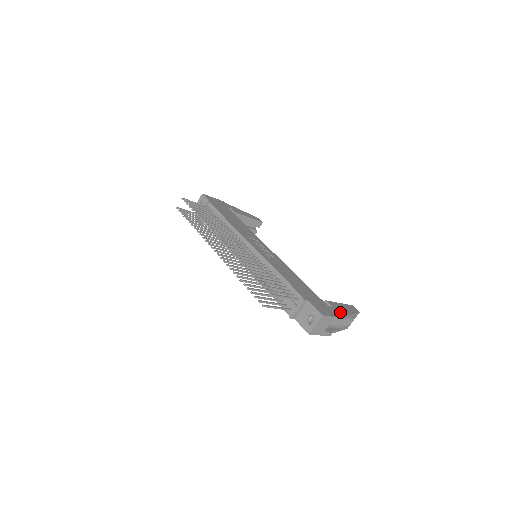
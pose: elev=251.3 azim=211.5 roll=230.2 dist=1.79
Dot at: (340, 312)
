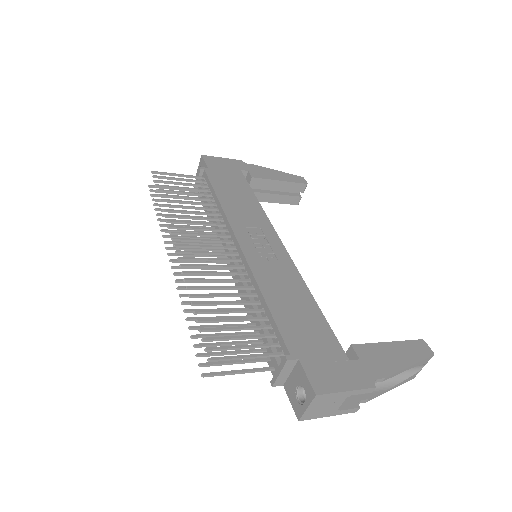
Dot at: (375, 370)
